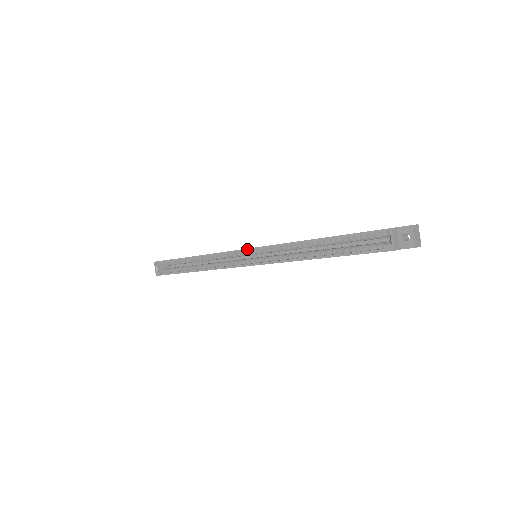
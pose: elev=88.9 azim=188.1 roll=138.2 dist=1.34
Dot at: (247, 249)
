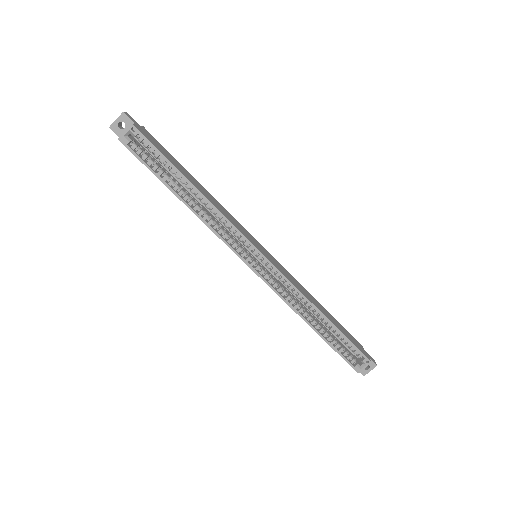
Dot at: (265, 257)
